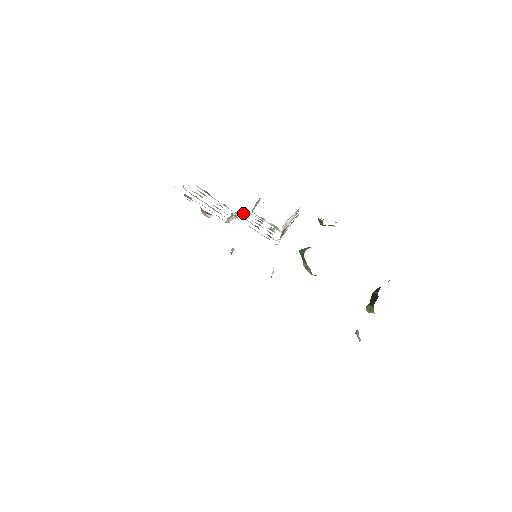
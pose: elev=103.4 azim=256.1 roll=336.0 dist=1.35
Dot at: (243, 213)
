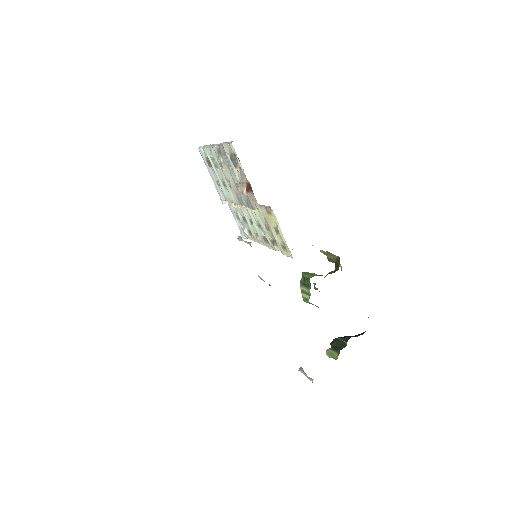
Dot at: occluded
